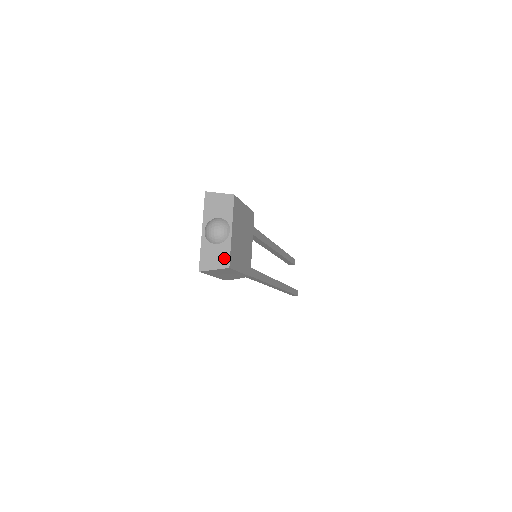
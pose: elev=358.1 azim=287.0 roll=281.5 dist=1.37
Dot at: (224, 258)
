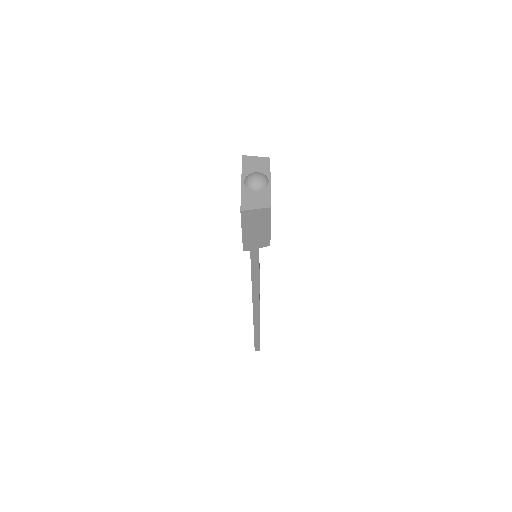
Dot at: (265, 200)
